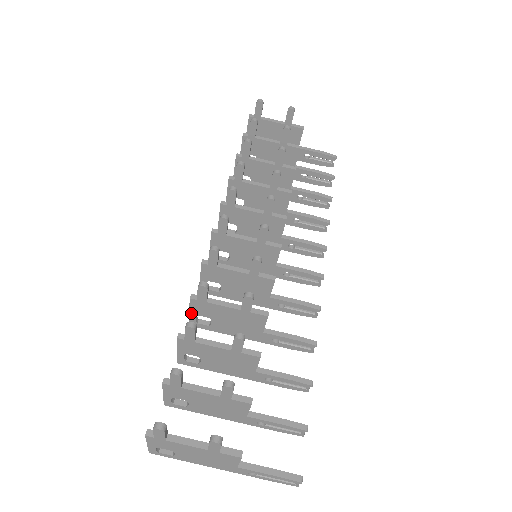
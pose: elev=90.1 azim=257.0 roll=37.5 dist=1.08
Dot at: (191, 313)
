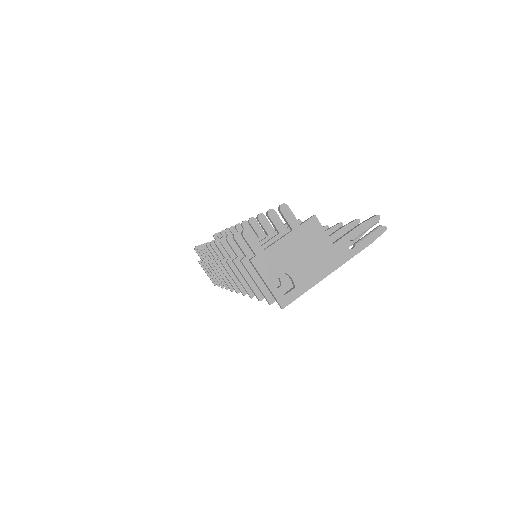
Dot at: (240, 279)
